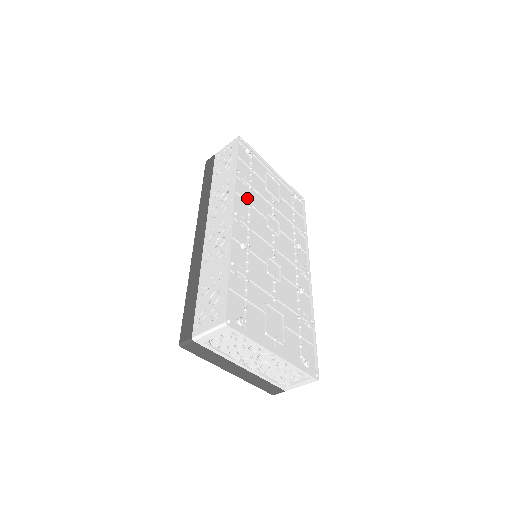
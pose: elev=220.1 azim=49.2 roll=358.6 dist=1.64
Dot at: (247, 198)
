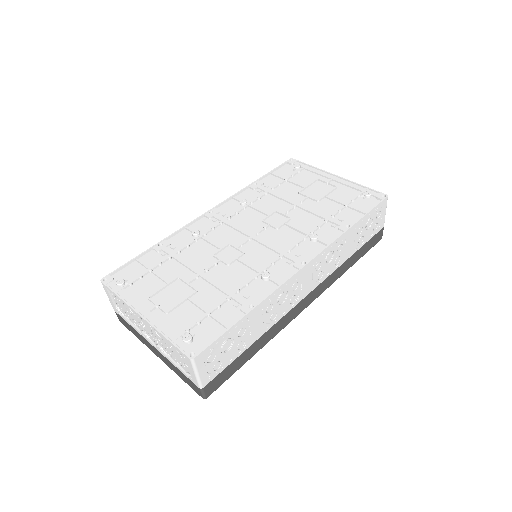
Dot at: (244, 200)
